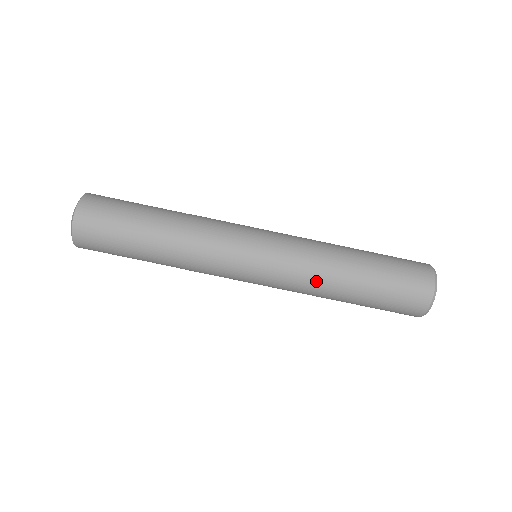
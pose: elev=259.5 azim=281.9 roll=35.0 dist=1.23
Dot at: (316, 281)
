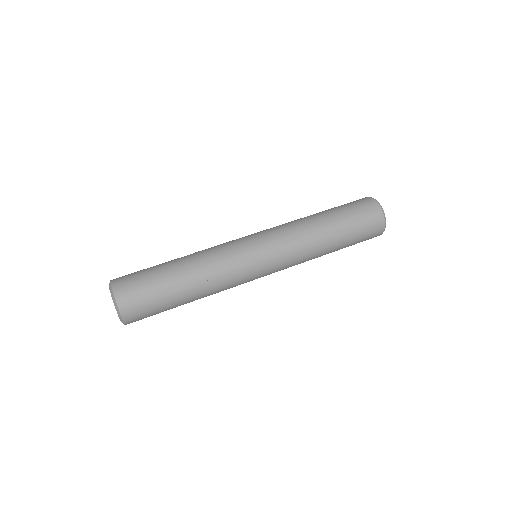
Dot at: (299, 225)
